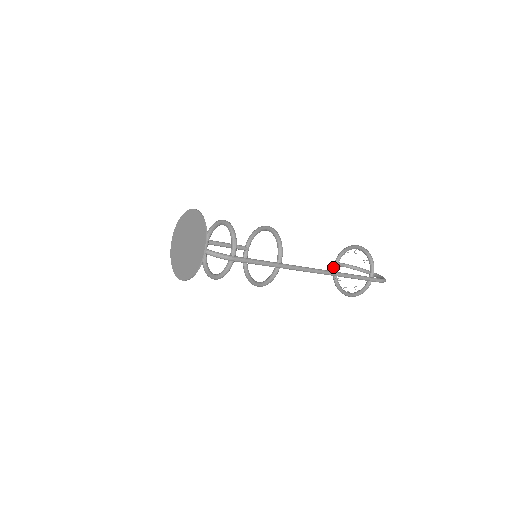
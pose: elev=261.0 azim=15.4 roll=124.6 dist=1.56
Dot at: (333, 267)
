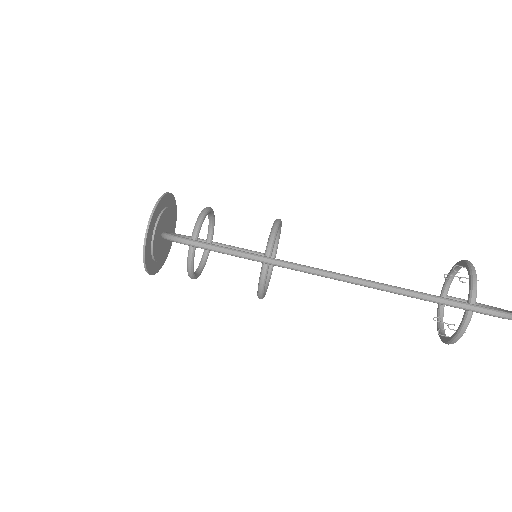
Dot at: occluded
